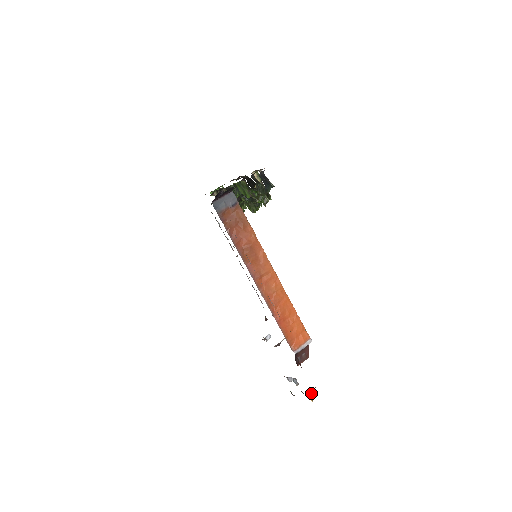
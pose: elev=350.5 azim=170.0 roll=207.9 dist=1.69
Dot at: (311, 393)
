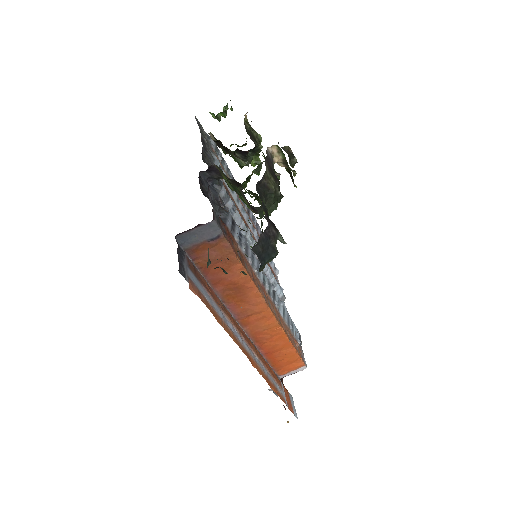
Dot at: occluded
